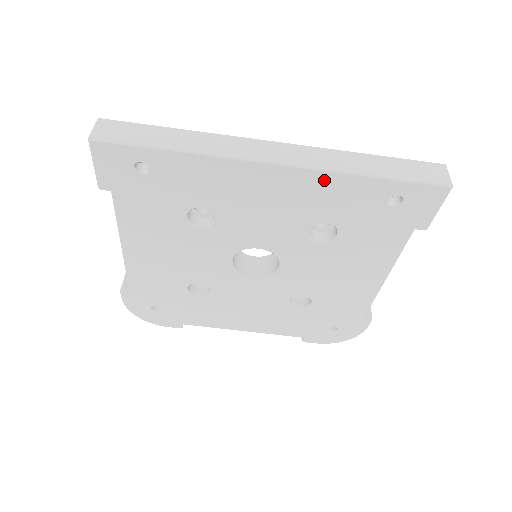
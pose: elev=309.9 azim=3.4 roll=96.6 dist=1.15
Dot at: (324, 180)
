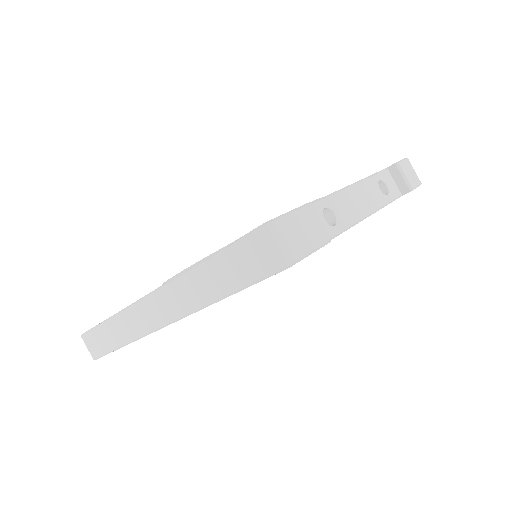
Dot at: occluded
